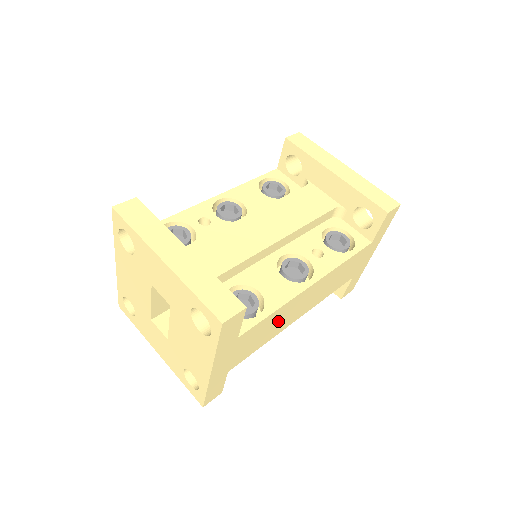
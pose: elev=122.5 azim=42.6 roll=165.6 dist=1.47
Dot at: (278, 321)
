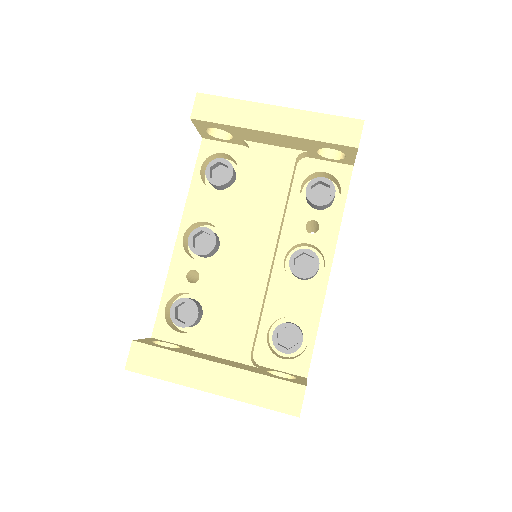
Dot at: occluded
